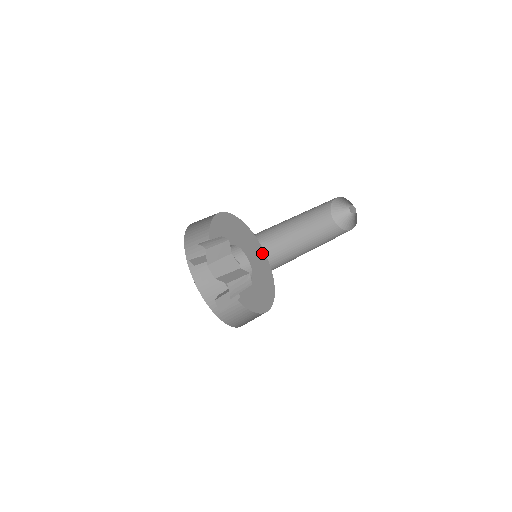
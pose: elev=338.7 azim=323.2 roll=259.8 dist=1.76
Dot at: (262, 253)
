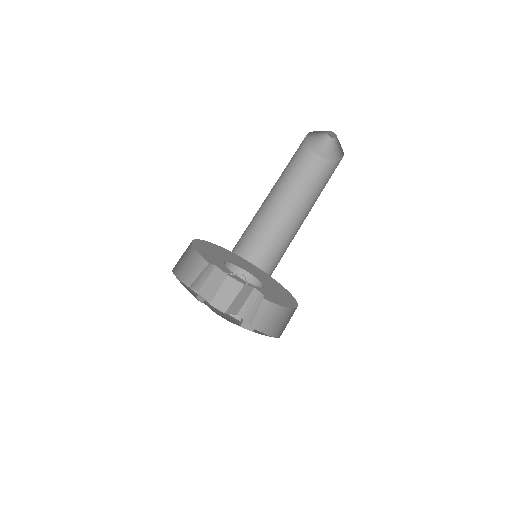
Dot at: (252, 266)
